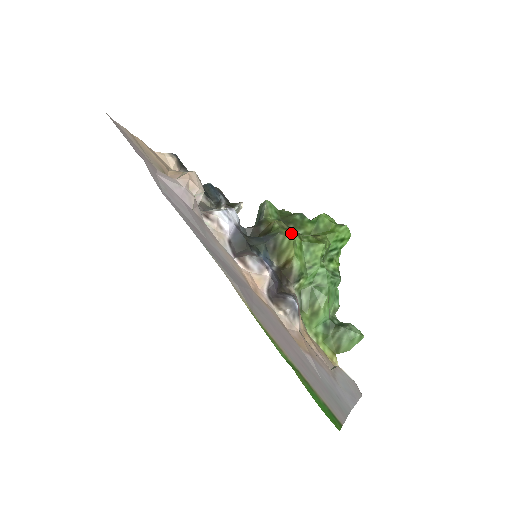
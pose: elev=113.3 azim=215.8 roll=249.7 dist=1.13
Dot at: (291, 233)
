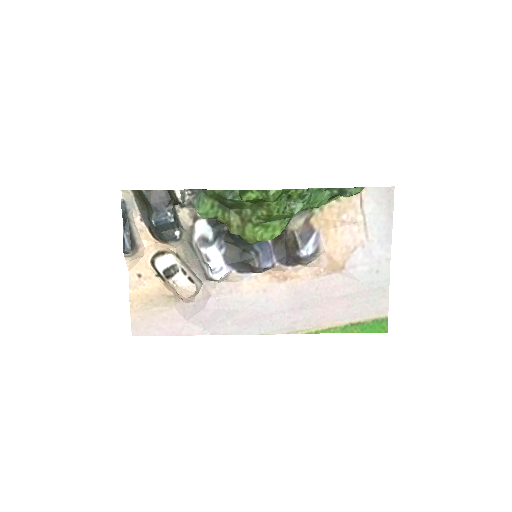
Dot at: (251, 235)
